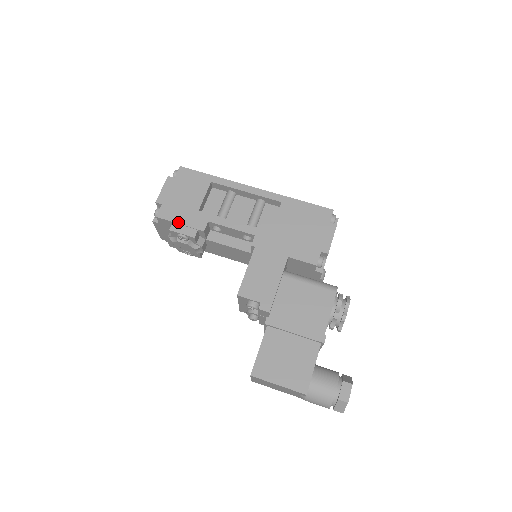
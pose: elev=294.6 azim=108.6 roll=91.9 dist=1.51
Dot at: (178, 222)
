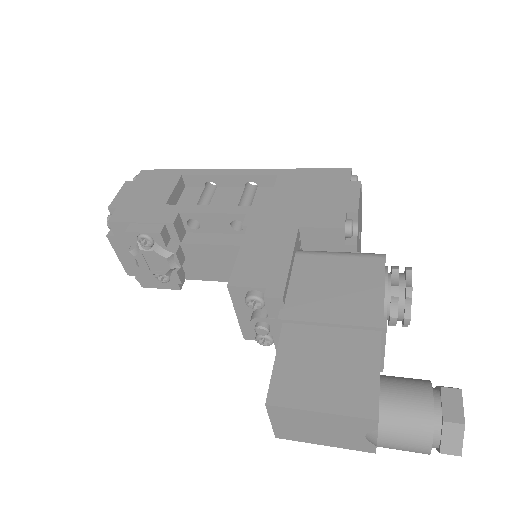
Dot at: (137, 221)
